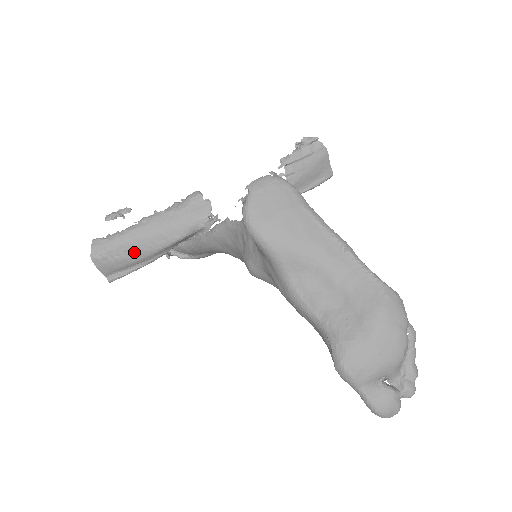
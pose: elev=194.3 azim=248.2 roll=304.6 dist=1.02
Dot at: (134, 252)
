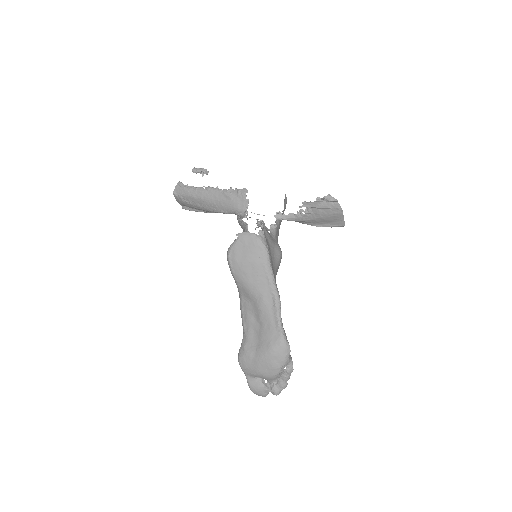
Dot at: (197, 204)
